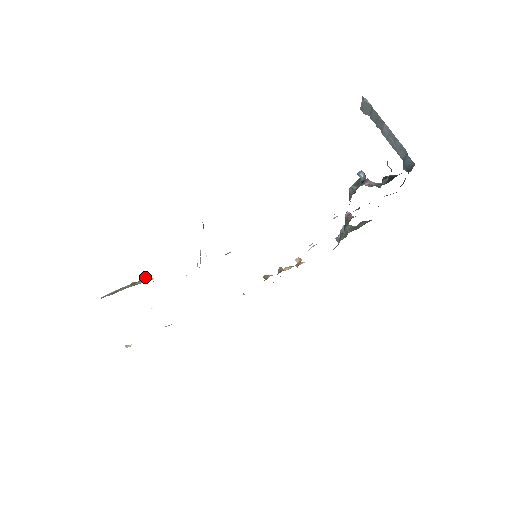
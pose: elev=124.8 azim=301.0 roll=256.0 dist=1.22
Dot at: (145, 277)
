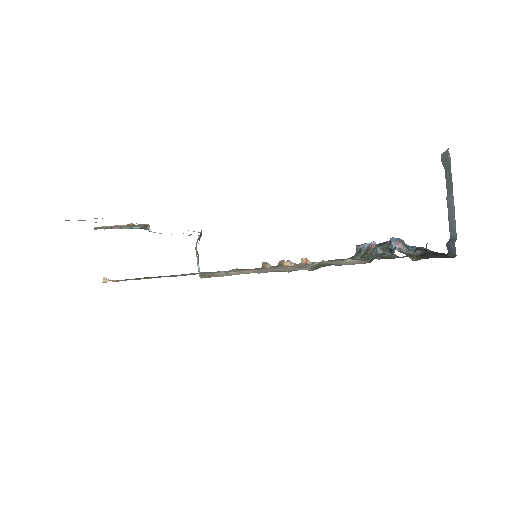
Dot at: (144, 224)
